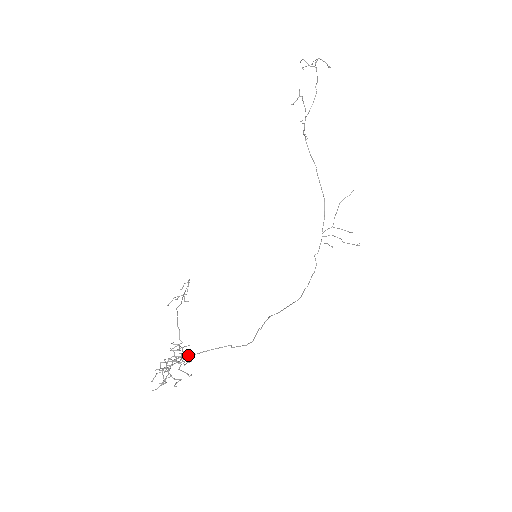
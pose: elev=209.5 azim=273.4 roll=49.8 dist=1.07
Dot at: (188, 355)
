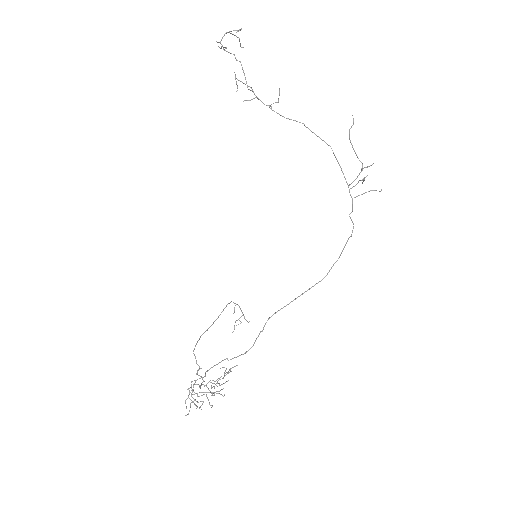
Dot at: (201, 377)
